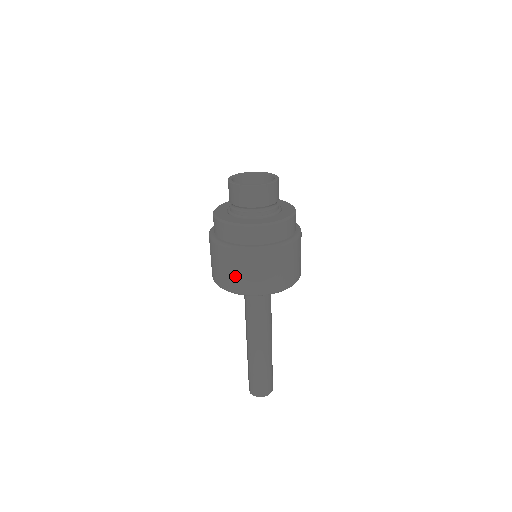
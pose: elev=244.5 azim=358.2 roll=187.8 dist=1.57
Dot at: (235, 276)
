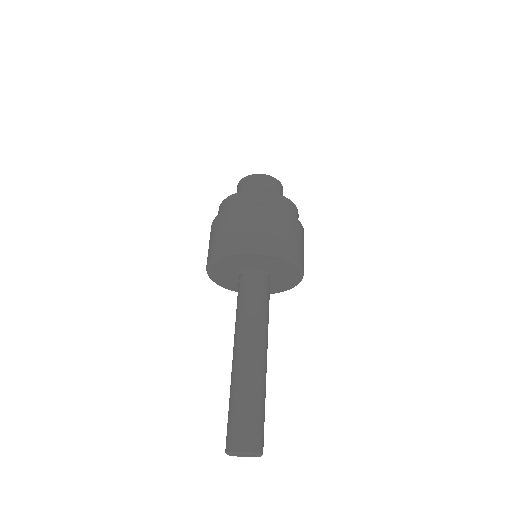
Dot at: (210, 246)
